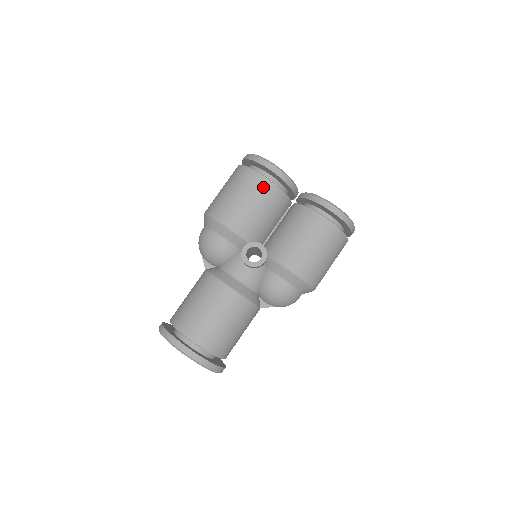
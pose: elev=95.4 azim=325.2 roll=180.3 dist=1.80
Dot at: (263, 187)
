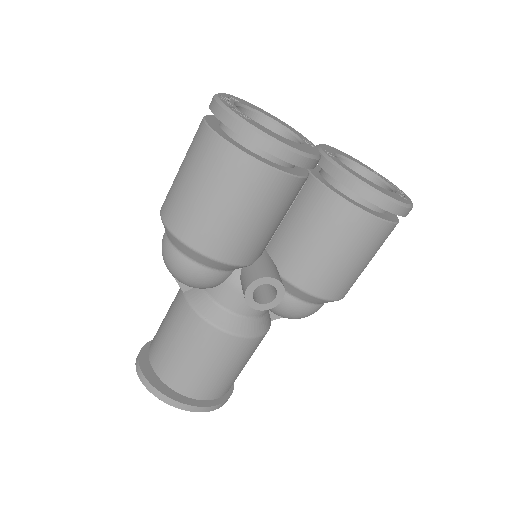
Dot at: (267, 185)
